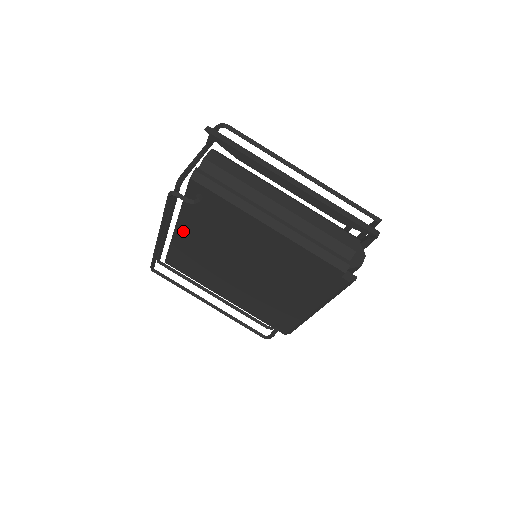
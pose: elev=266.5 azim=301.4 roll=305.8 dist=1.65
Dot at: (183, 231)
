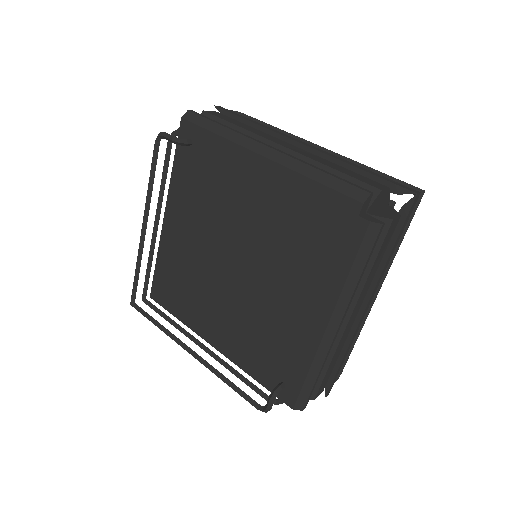
Dot at: (171, 220)
